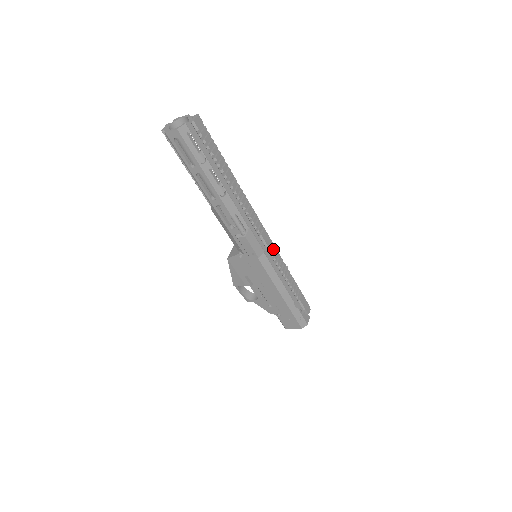
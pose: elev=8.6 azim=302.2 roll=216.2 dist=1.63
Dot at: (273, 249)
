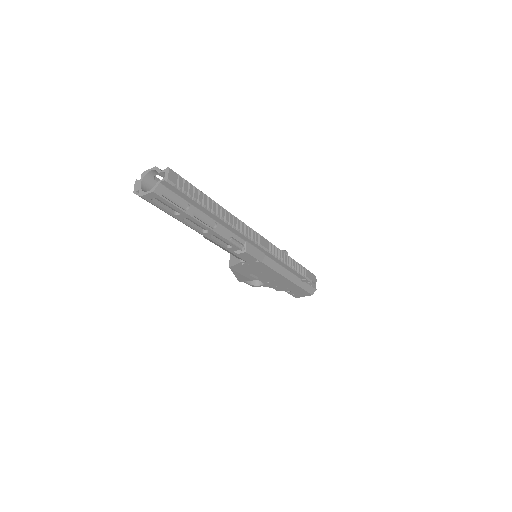
Dot at: (272, 248)
